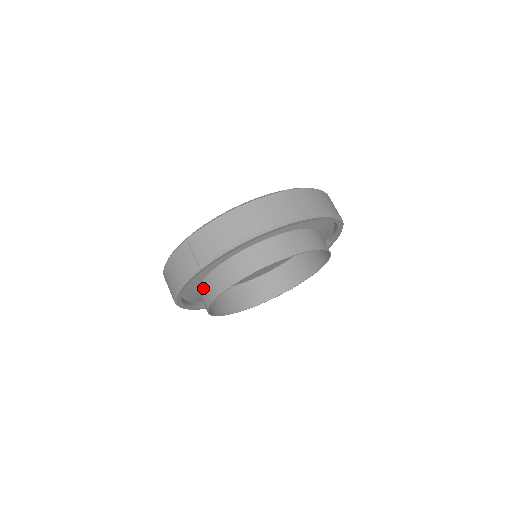
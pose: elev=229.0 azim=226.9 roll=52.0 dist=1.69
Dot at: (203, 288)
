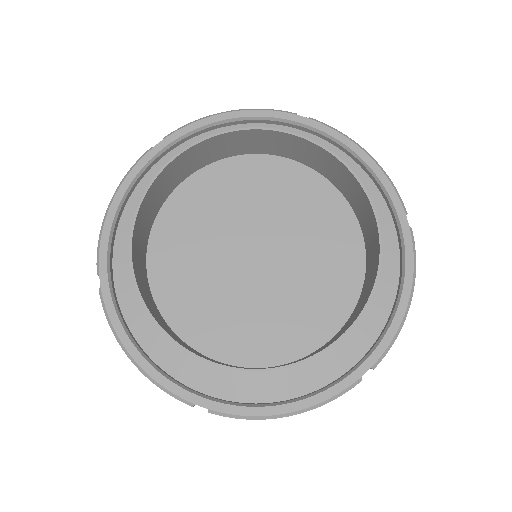
Dot at: (146, 213)
